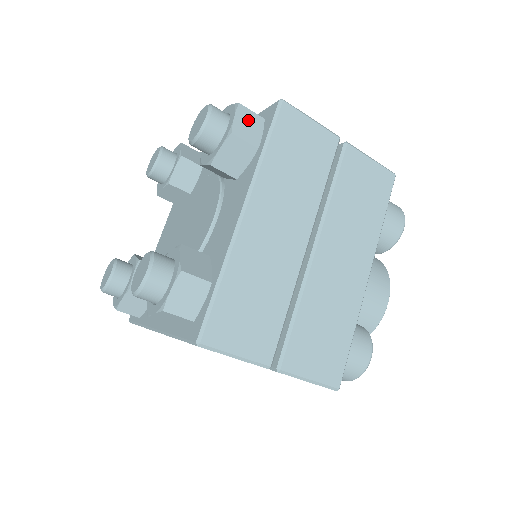
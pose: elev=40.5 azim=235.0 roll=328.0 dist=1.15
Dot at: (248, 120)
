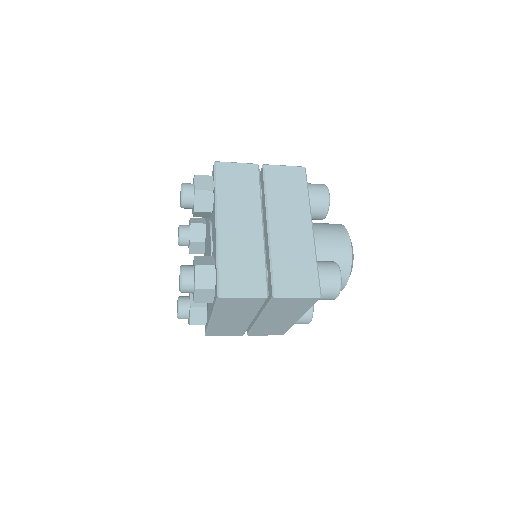
Dot at: (203, 180)
